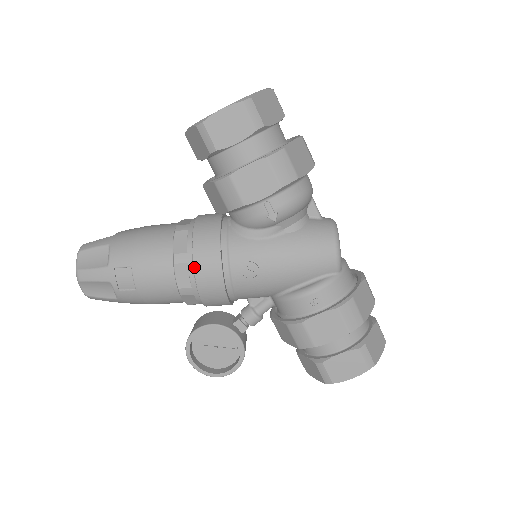
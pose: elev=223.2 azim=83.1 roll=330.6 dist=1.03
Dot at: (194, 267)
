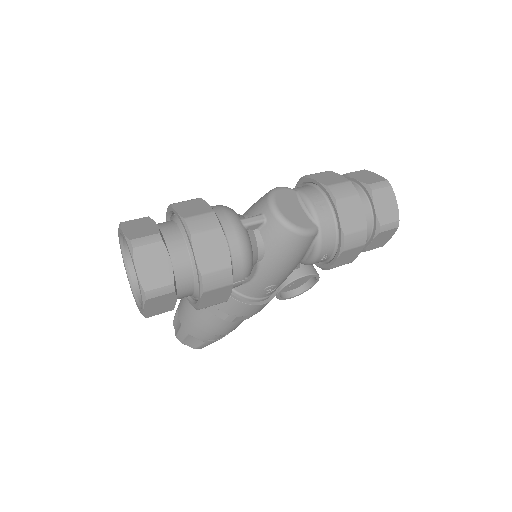
Dot at: (243, 316)
